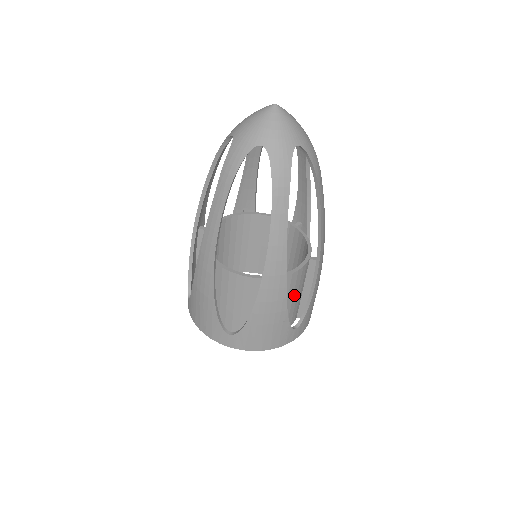
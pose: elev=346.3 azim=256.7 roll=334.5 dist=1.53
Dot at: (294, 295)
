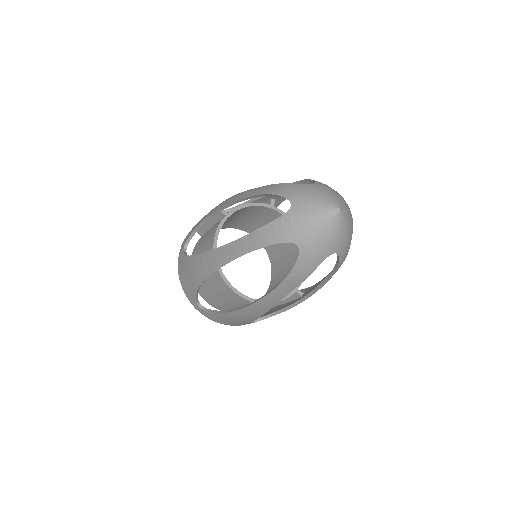
Dot at: occluded
